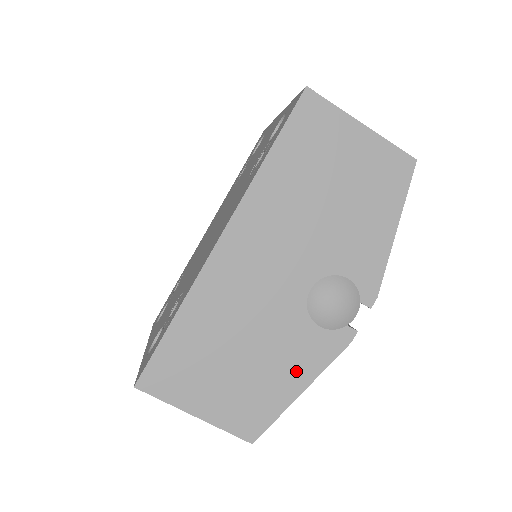
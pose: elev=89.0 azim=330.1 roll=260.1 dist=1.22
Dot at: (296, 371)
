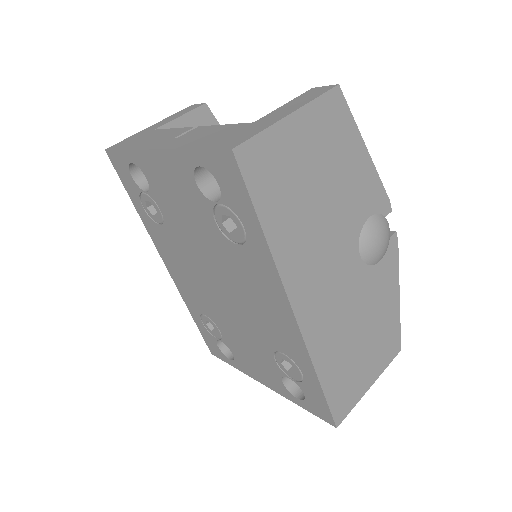
Dot at: (389, 296)
